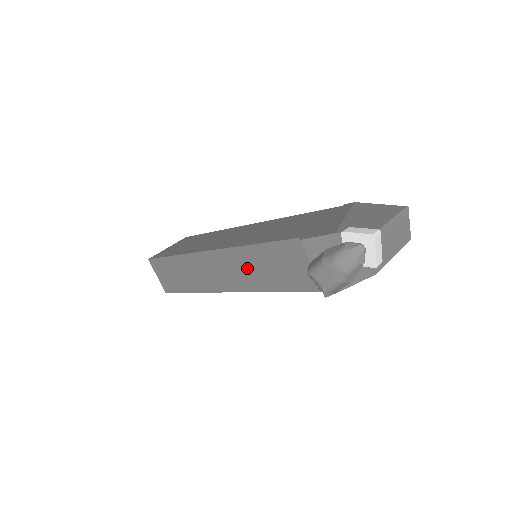
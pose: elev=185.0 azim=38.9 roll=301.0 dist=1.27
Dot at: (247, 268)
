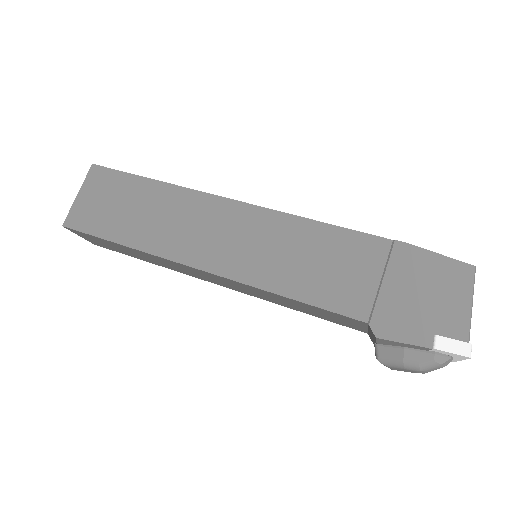
Dot at: (264, 295)
